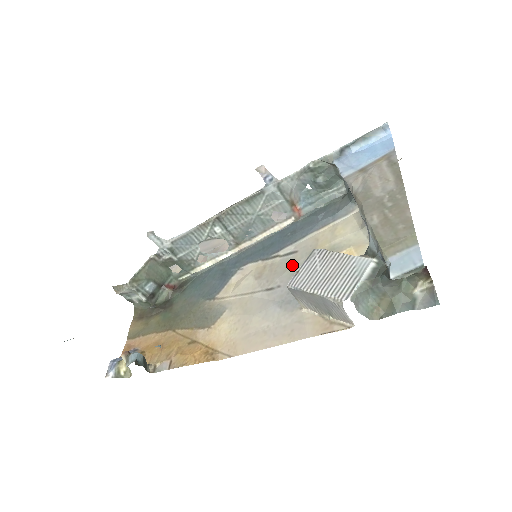
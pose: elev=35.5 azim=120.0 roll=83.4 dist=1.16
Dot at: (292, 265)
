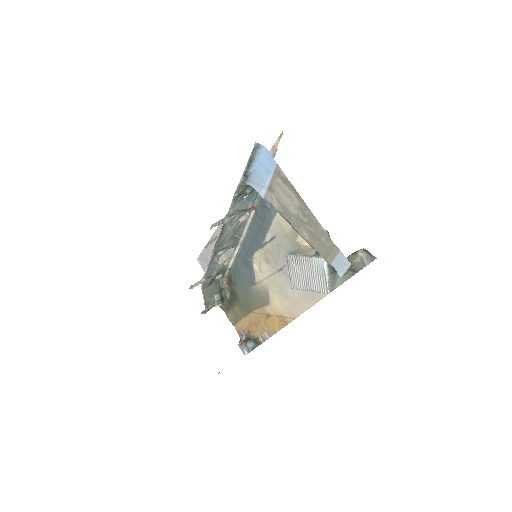
Dot at: (280, 248)
